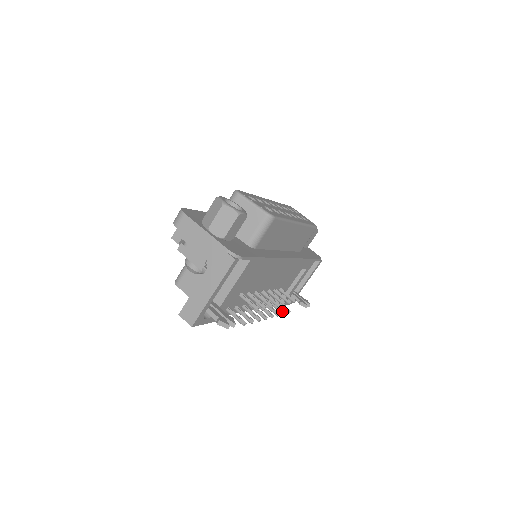
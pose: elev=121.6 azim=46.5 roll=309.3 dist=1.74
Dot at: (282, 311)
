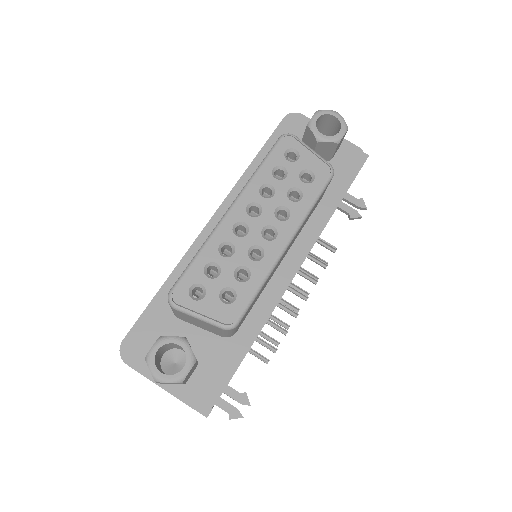
Dot at: occluded
